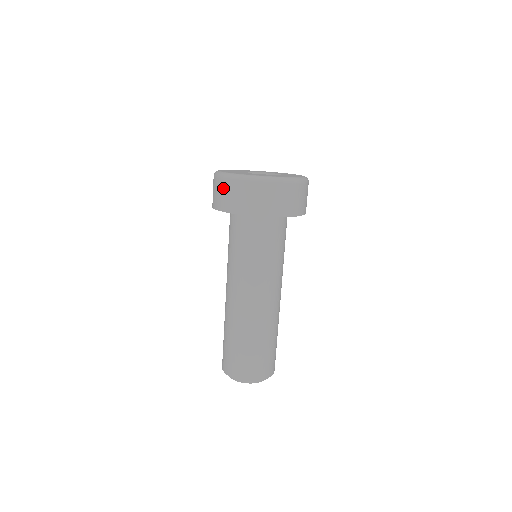
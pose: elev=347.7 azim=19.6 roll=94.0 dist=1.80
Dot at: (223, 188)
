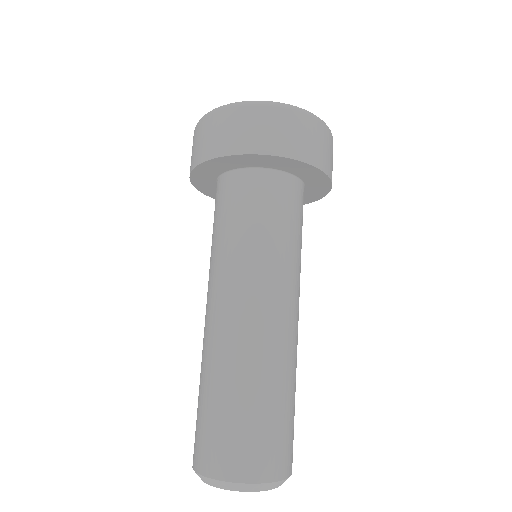
Dot at: occluded
